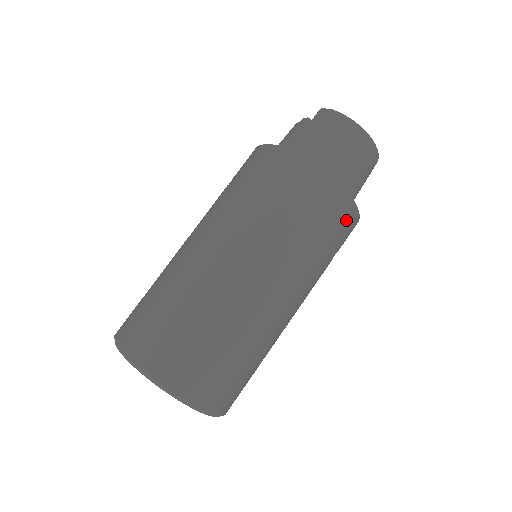
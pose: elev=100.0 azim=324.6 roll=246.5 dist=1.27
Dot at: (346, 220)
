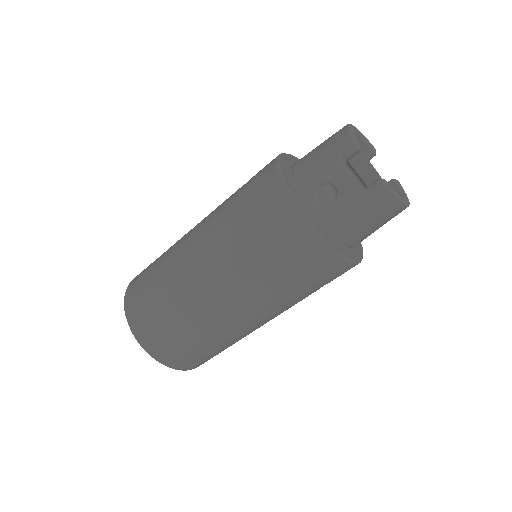
Dot at: occluded
